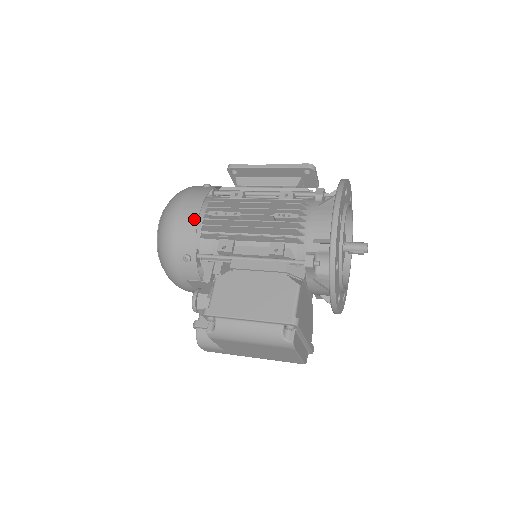
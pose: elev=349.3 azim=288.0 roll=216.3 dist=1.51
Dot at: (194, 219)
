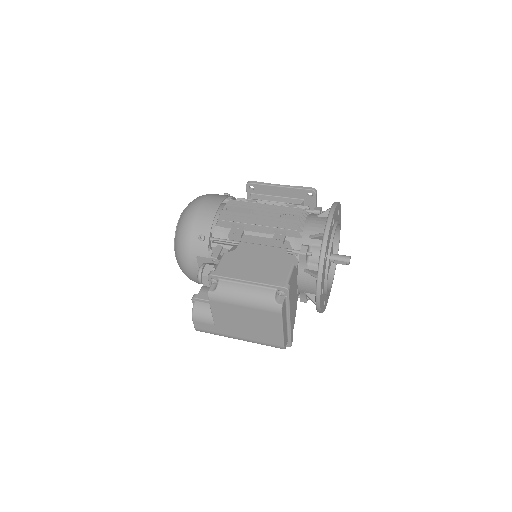
Dot at: (214, 209)
